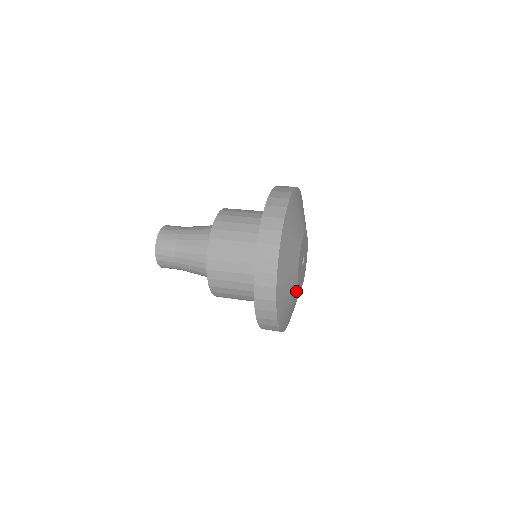
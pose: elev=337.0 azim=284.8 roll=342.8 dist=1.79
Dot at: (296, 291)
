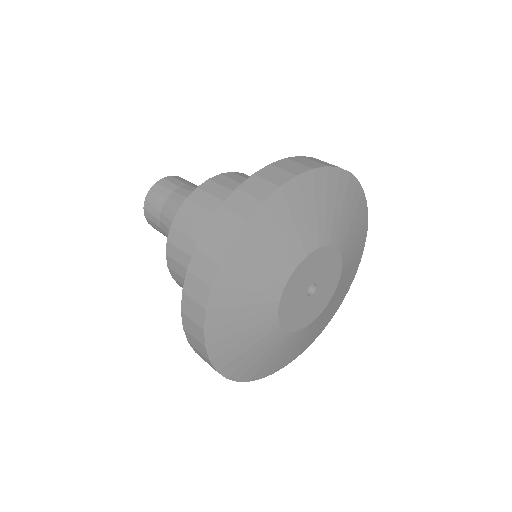
Dot at: (281, 336)
